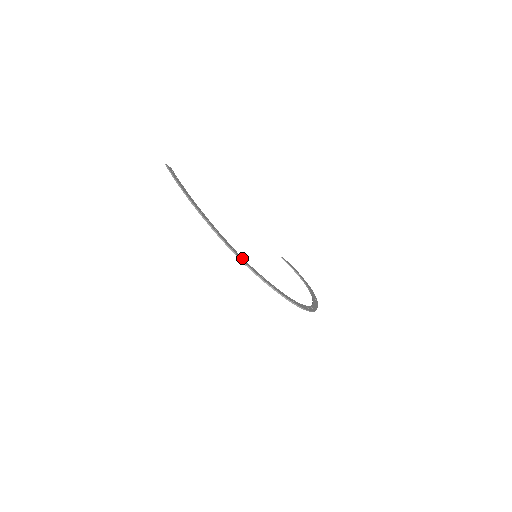
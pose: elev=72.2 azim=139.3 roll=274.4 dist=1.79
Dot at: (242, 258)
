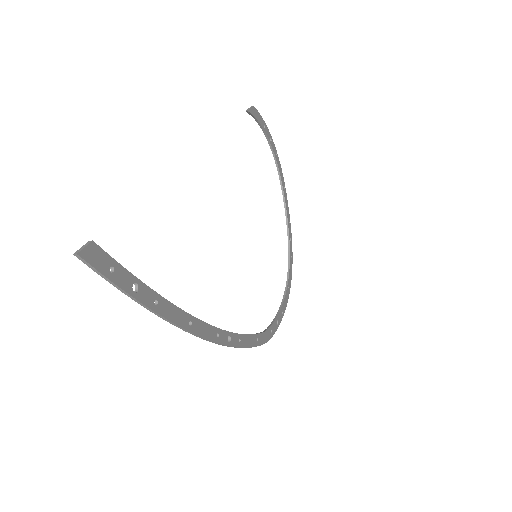
Dot at: (265, 335)
